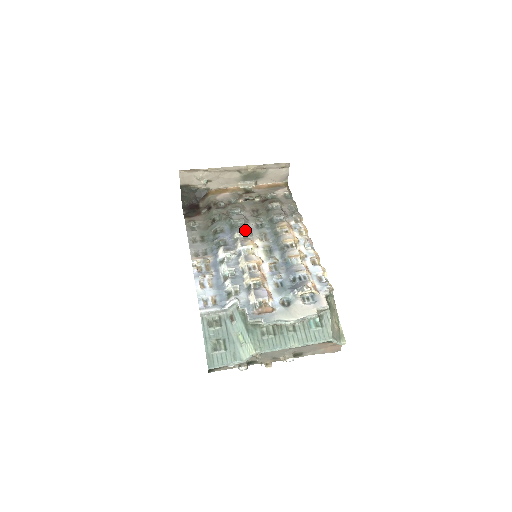
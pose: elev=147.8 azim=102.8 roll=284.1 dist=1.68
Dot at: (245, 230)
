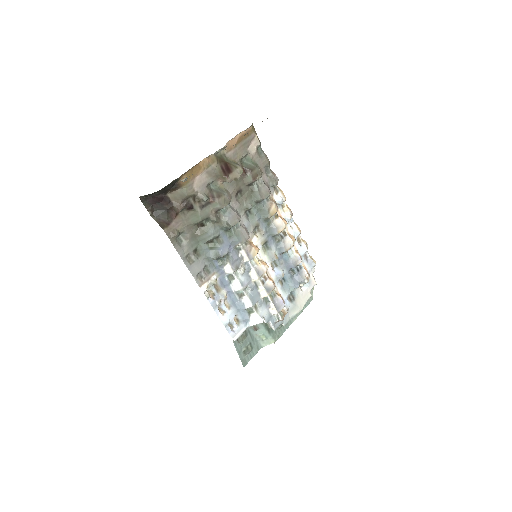
Dot at: (246, 237)
